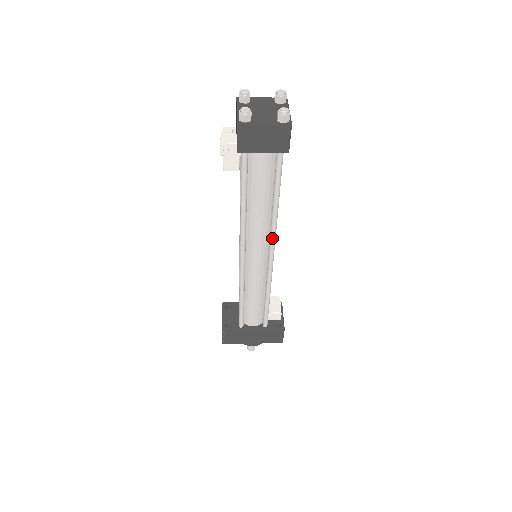
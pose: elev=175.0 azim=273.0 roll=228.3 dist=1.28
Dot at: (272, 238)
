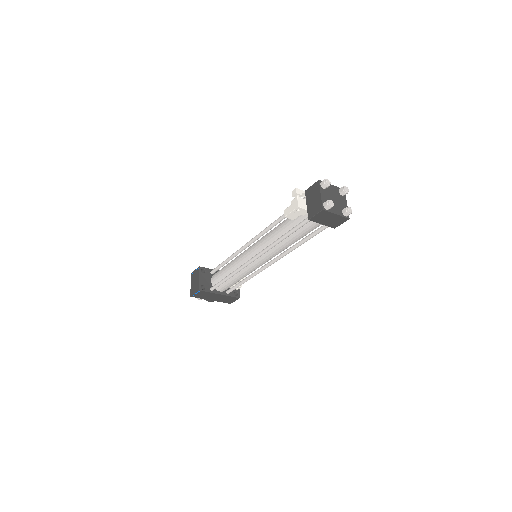
Dot at: (282, 257)
